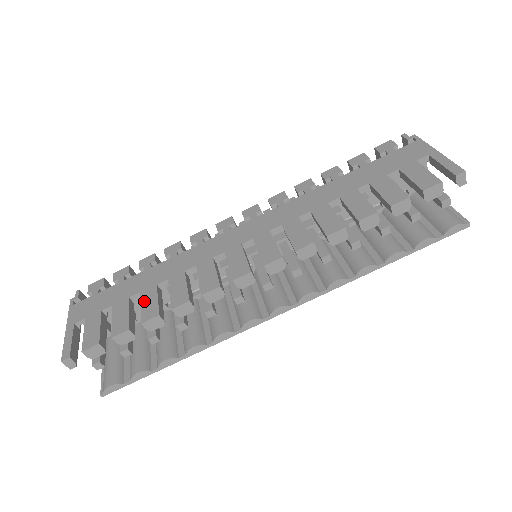
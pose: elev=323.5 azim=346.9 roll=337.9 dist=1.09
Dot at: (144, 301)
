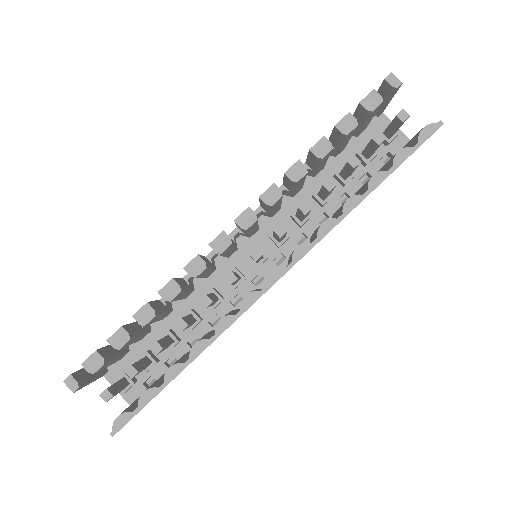
Dot at: occluded
